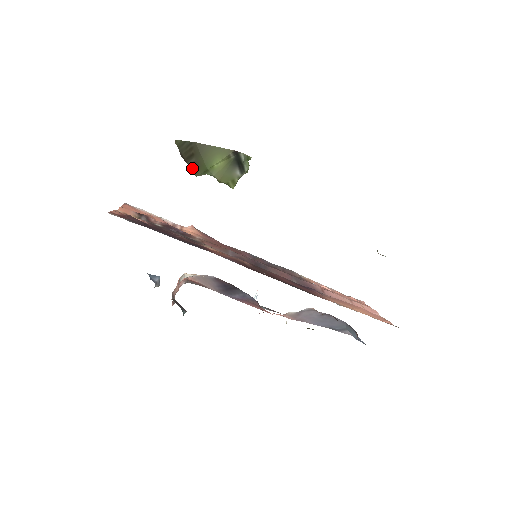
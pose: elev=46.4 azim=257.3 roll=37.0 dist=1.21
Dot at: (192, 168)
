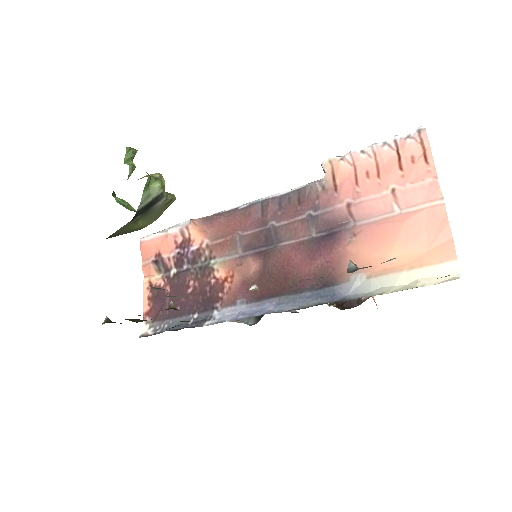
Dot at: occluded
